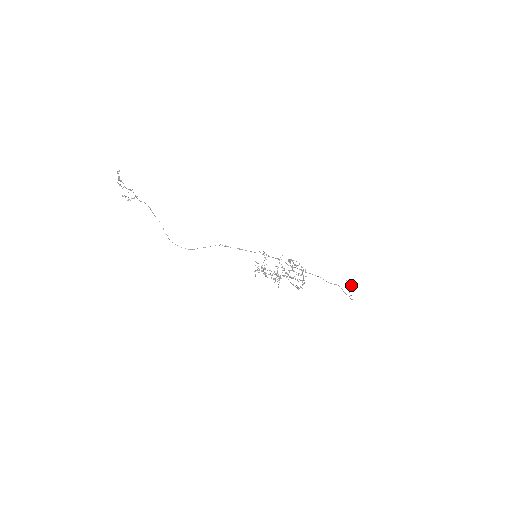
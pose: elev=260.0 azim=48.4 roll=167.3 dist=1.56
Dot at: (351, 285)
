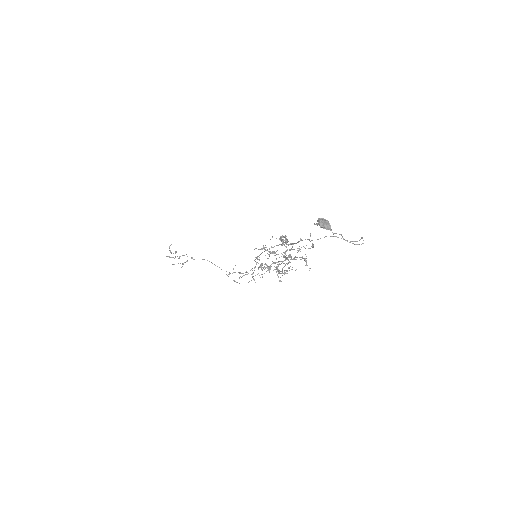
Dot at: (320, 227)
